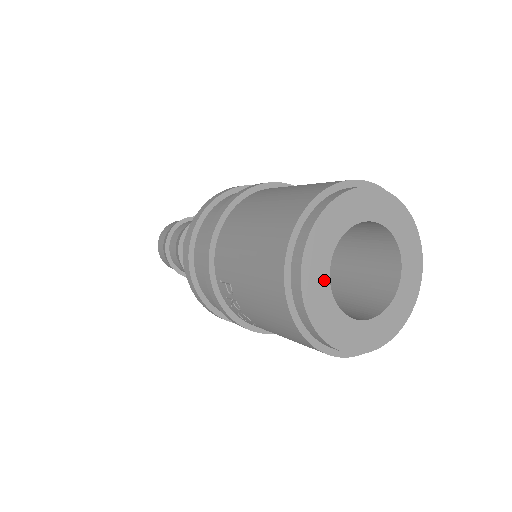
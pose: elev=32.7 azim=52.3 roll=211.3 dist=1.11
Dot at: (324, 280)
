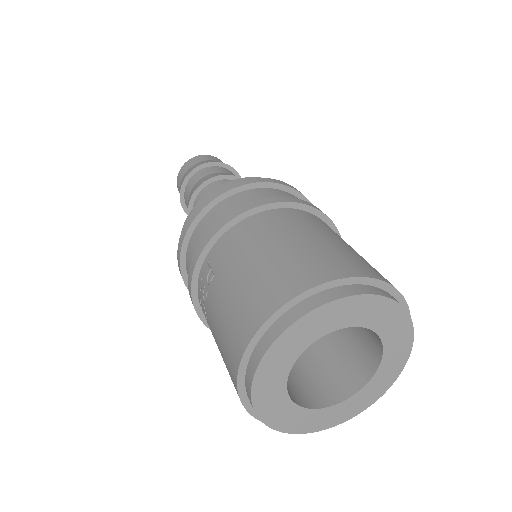
Dot at: (294, 353)
